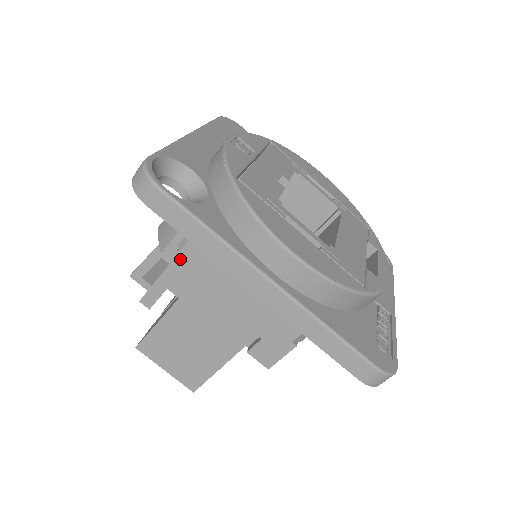
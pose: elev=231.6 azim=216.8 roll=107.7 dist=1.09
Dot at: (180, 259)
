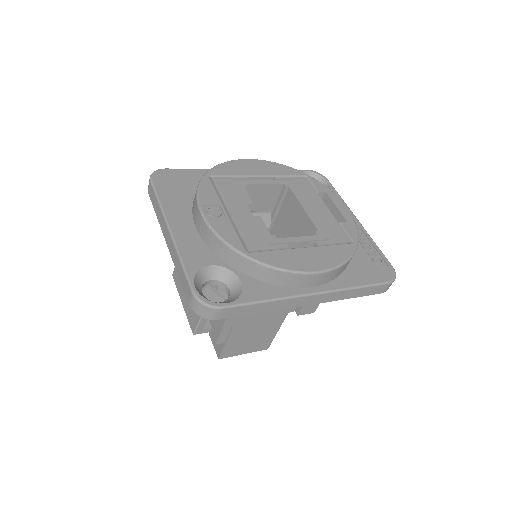
Dot at: occluded
